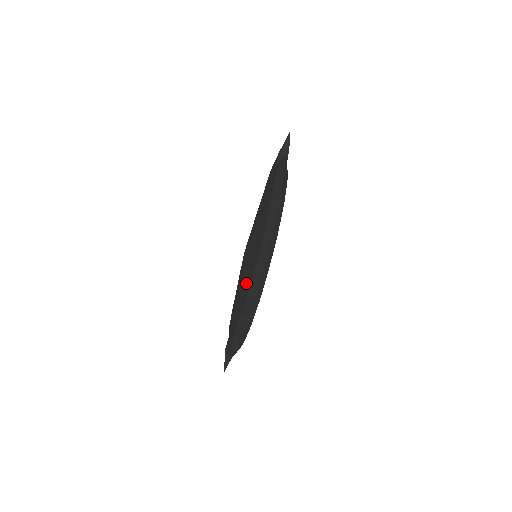
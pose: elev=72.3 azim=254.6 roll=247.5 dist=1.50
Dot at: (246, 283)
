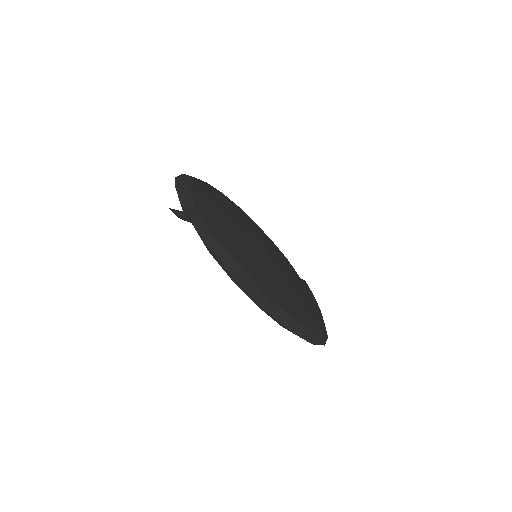
Dot at: occluded
